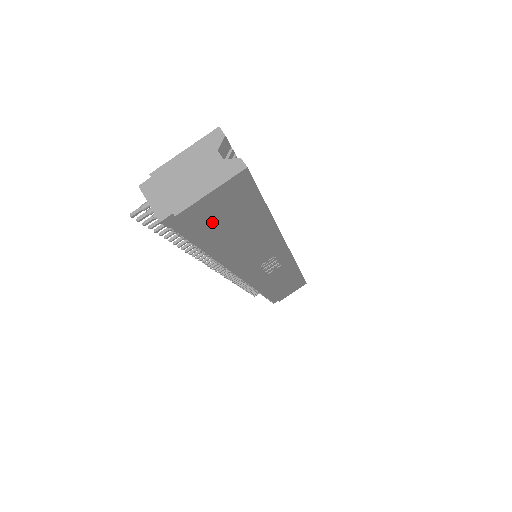
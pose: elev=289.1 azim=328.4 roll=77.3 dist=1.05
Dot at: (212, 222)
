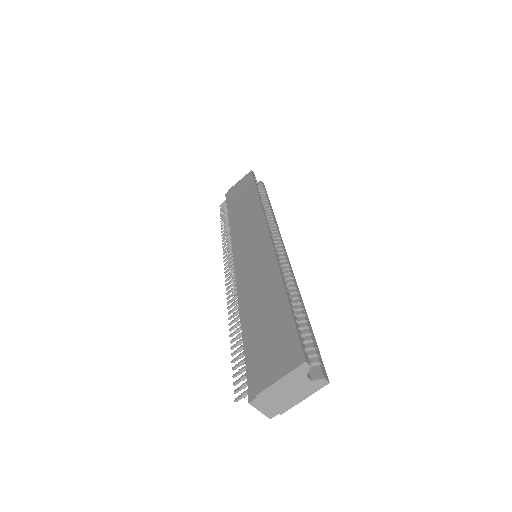
Dot at: occluded
